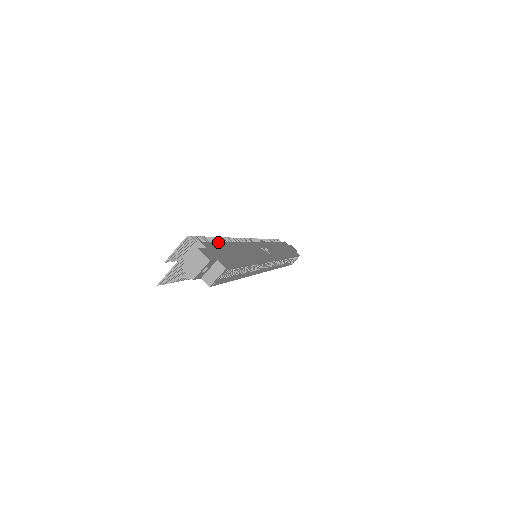
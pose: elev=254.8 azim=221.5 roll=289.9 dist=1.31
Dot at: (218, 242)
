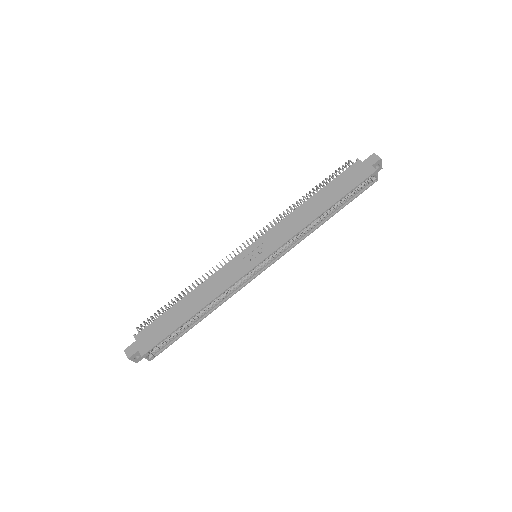
Dot at: (160, 316)
